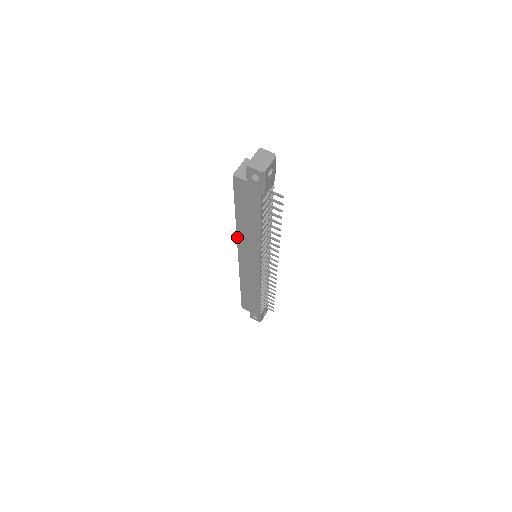
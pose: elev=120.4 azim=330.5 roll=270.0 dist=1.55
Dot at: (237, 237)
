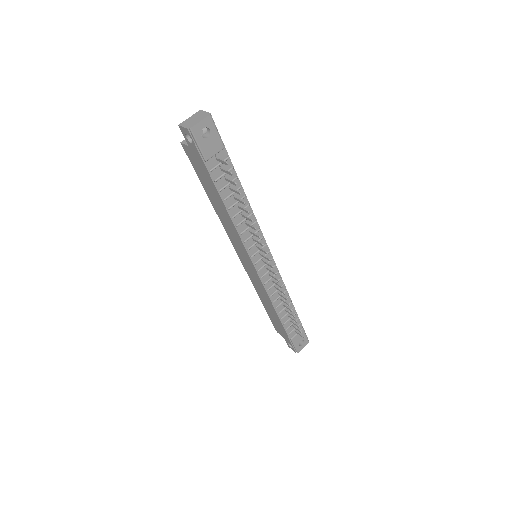
Dot at: (224, 227)
